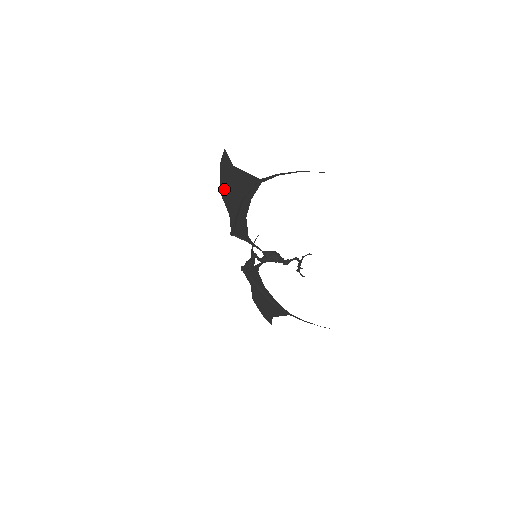
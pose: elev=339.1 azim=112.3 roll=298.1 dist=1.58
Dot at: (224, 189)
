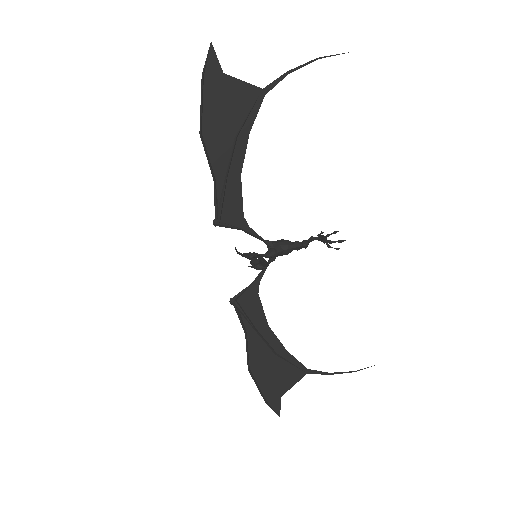
Dot at: (206, 126)
